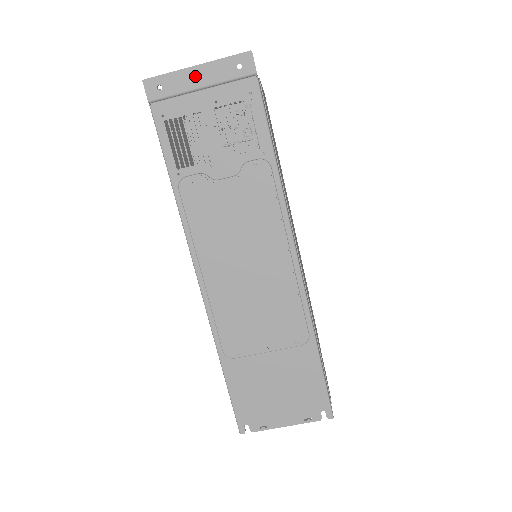
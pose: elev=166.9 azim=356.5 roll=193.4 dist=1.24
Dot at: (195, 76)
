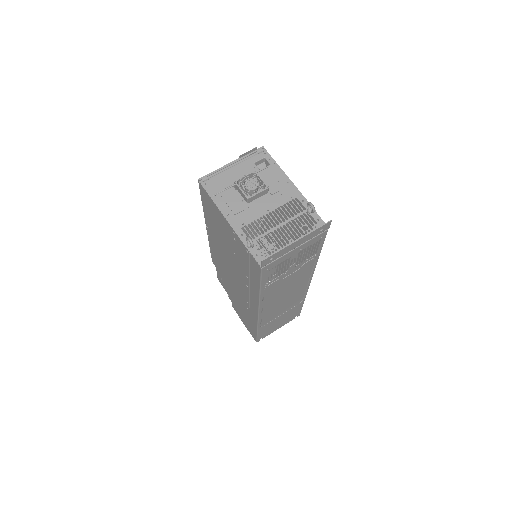
Dot at: (295, 245)
